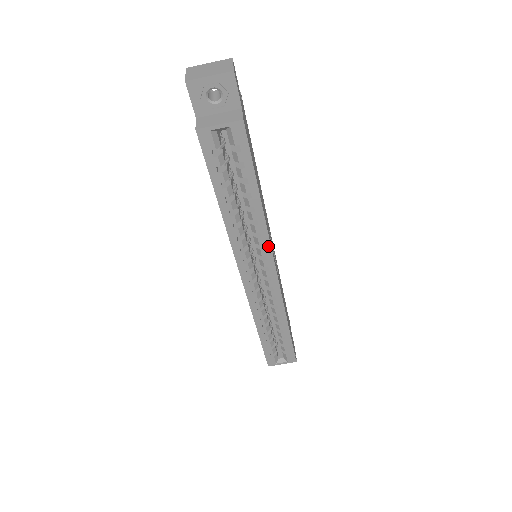
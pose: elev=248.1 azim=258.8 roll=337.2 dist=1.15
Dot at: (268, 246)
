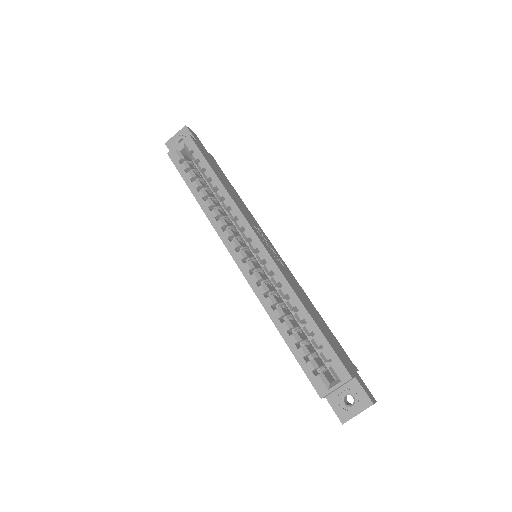
Dot at: (241, 216)
